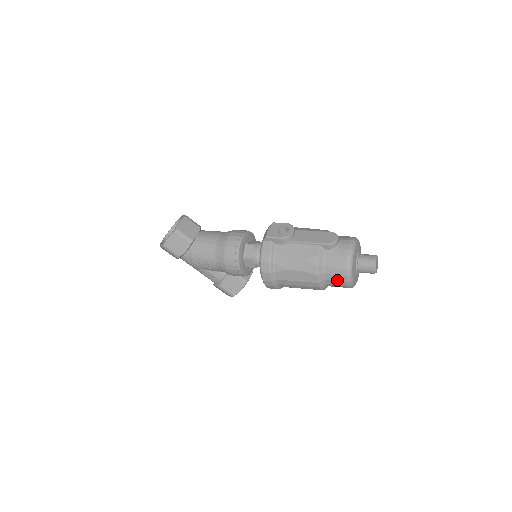
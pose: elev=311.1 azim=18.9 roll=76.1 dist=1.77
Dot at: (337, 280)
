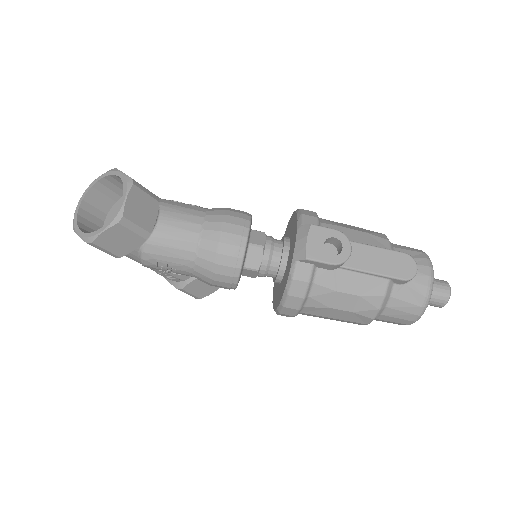
Dot at: (395, 321)
